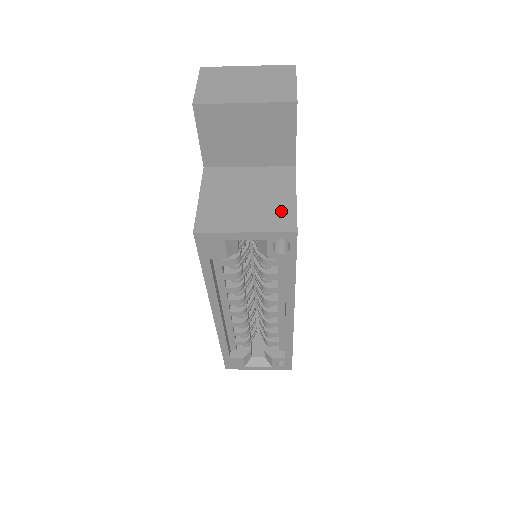
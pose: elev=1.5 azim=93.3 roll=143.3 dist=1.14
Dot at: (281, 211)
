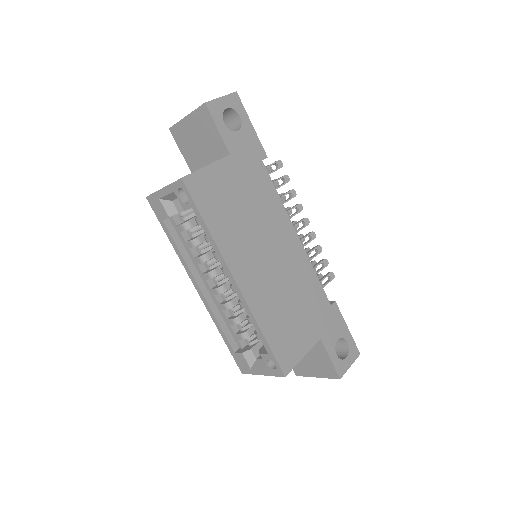
Dot at: occluded
